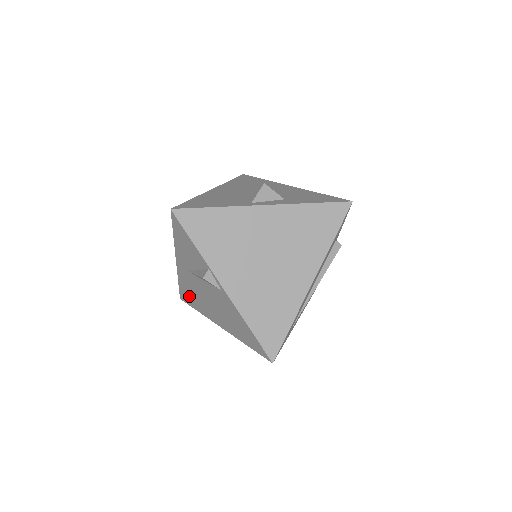
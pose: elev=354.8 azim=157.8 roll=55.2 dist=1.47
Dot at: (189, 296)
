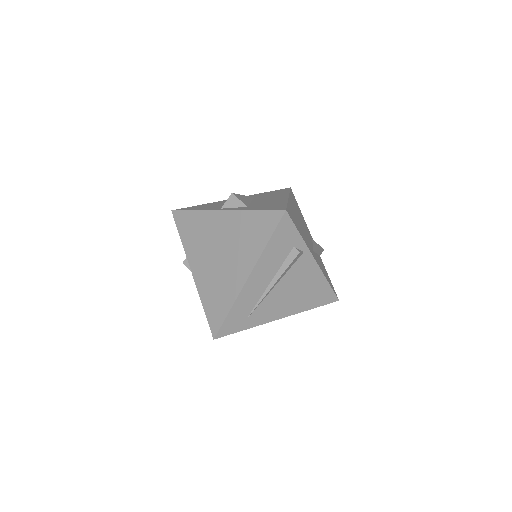
Dot at: occluded
